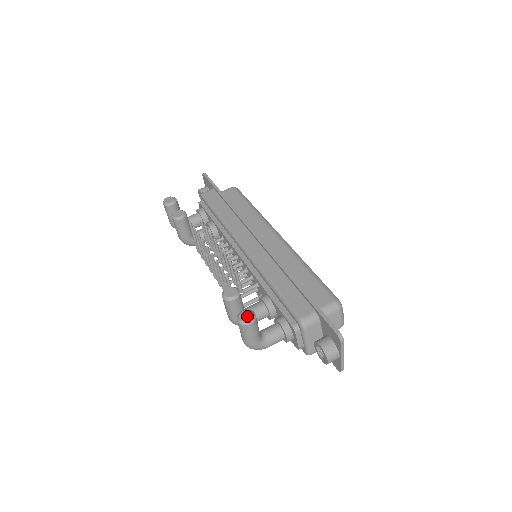
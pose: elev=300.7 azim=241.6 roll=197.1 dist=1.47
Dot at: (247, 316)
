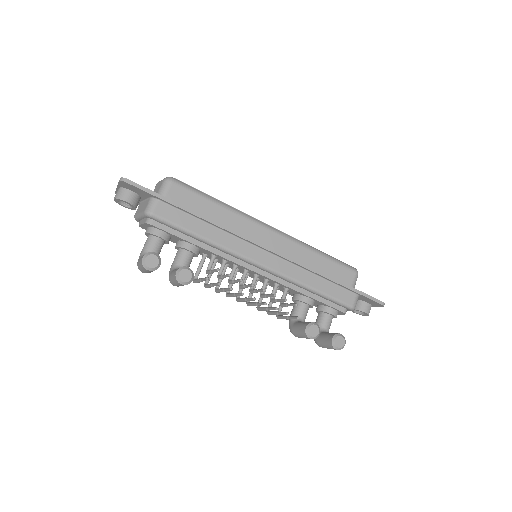
Dot at: (341, 342)
